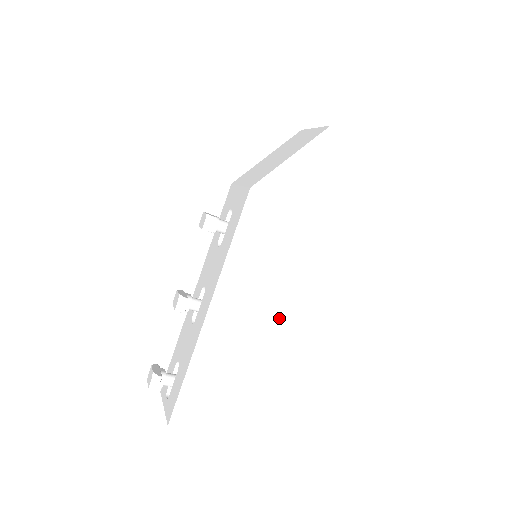
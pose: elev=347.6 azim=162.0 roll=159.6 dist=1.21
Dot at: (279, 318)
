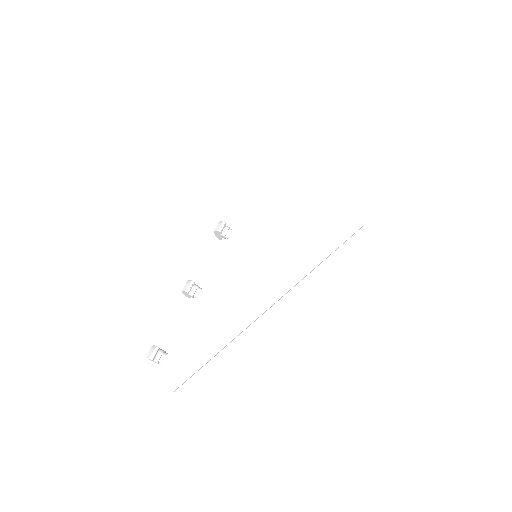
Dot at: (268, 302)
